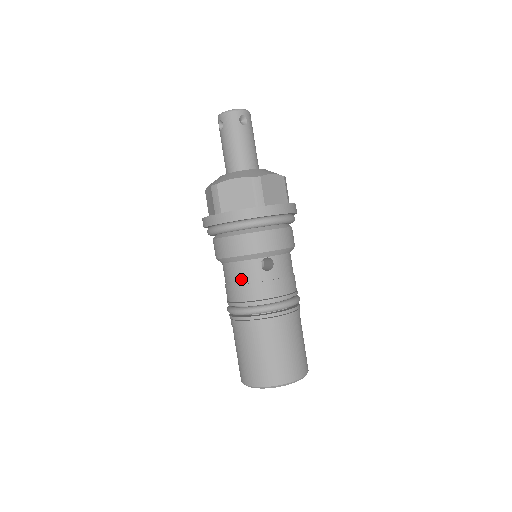
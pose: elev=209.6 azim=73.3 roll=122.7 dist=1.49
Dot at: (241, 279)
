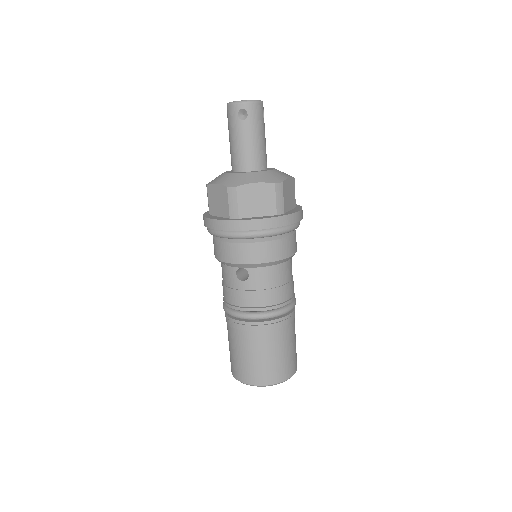
Dot at: (224, 280)
